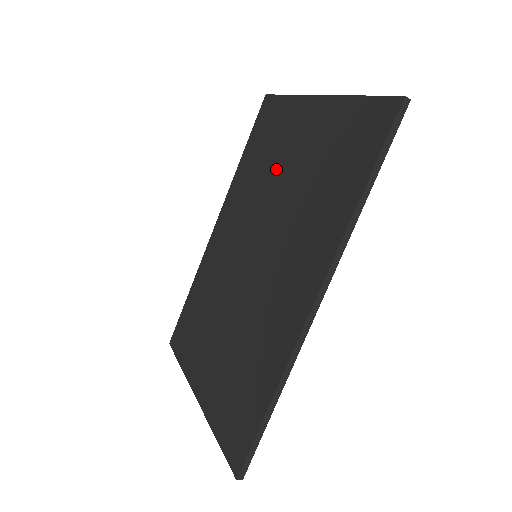
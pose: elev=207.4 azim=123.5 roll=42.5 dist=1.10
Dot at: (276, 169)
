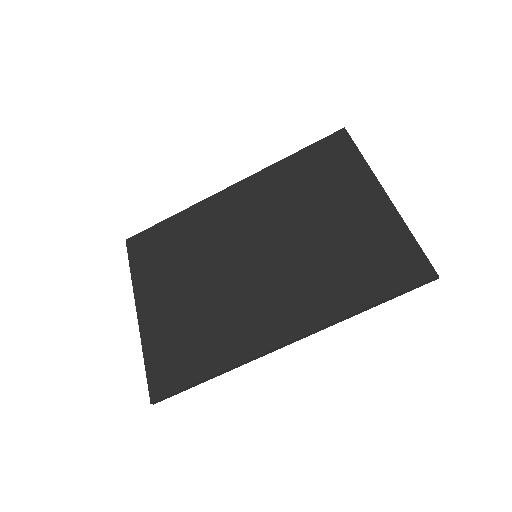
Dot at: (316, 208)
